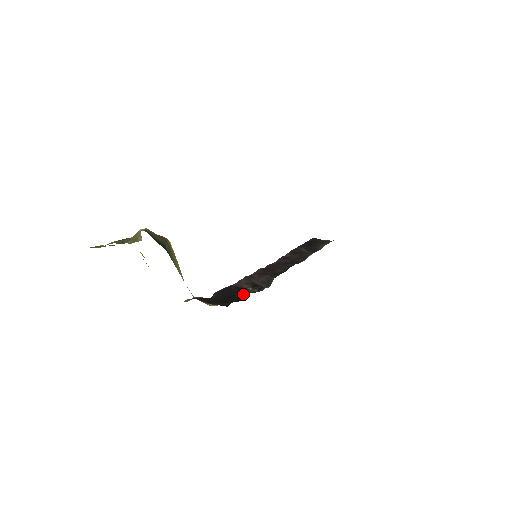
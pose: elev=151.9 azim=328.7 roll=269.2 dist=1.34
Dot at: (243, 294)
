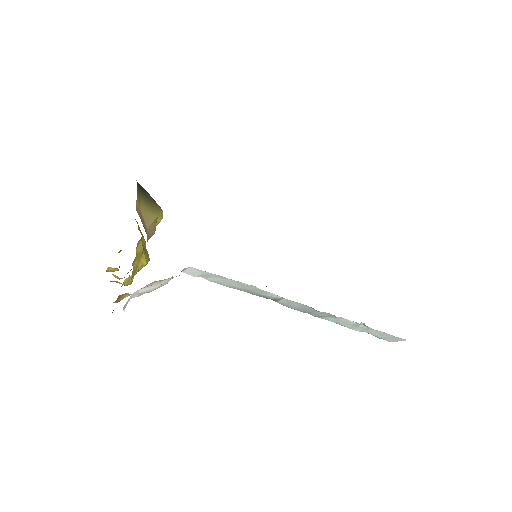
Dot at: occluded
